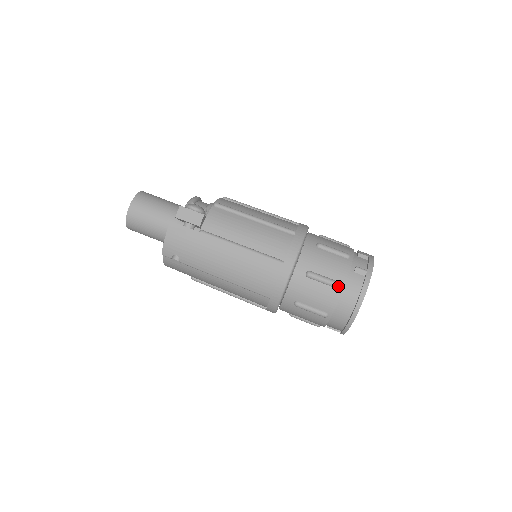
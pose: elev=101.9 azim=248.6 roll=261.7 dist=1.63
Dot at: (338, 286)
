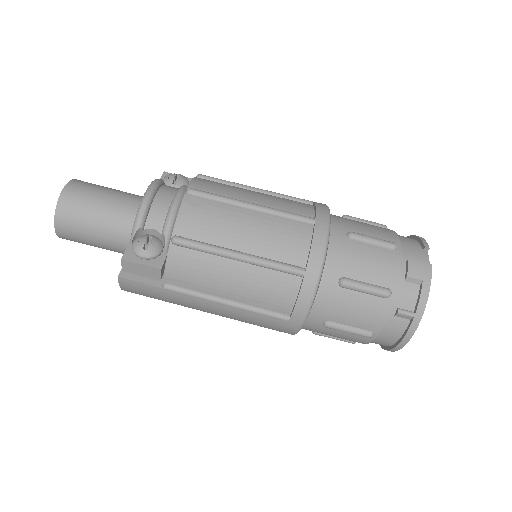
Dot at: (368, 337)
